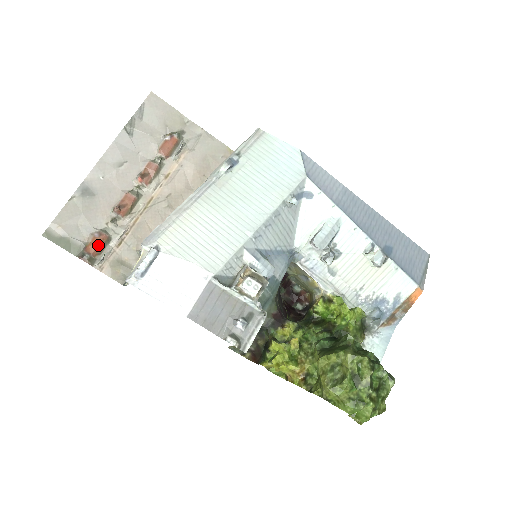
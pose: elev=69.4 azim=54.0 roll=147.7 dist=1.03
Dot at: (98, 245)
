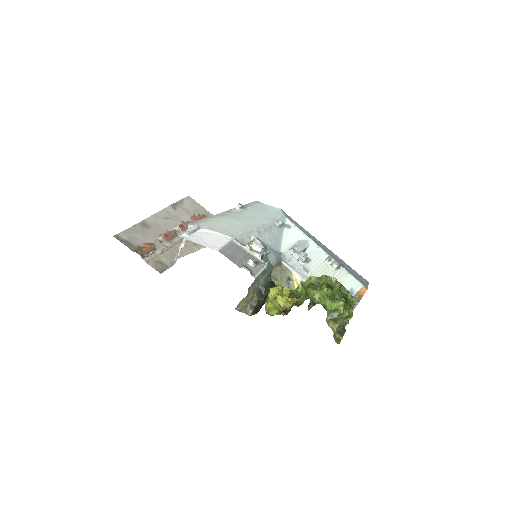
Dot at: (148, 249)
